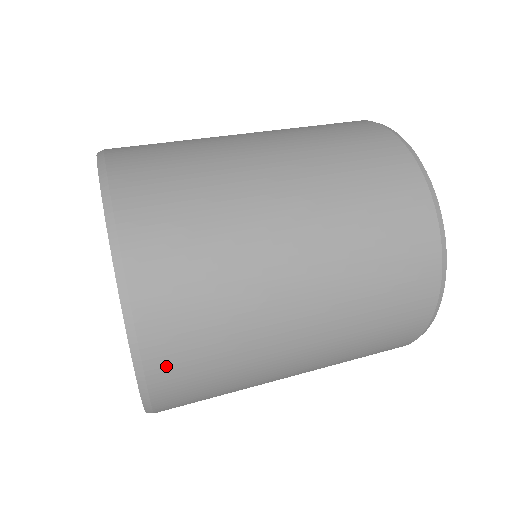
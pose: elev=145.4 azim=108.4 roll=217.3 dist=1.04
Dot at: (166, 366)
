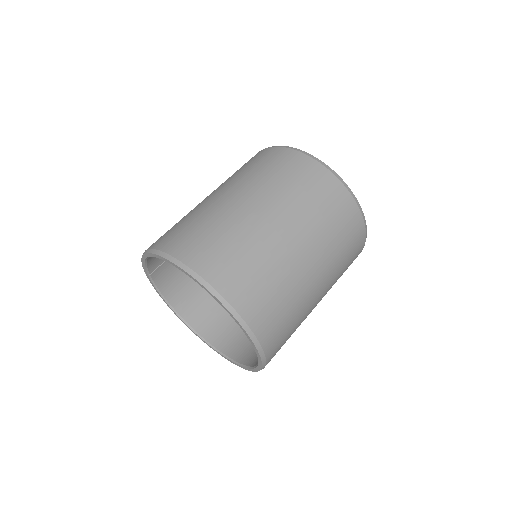
Dot at: (253, 313)
